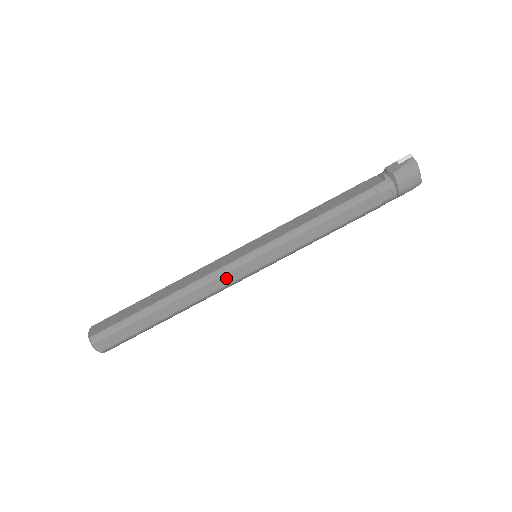
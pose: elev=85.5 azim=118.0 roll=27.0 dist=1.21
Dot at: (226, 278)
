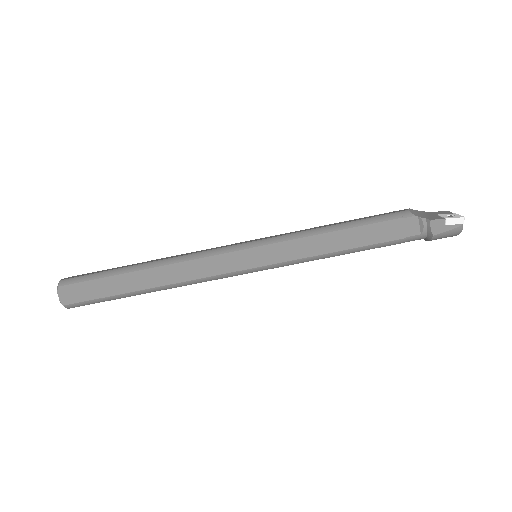
Dot at: (221, 278)
